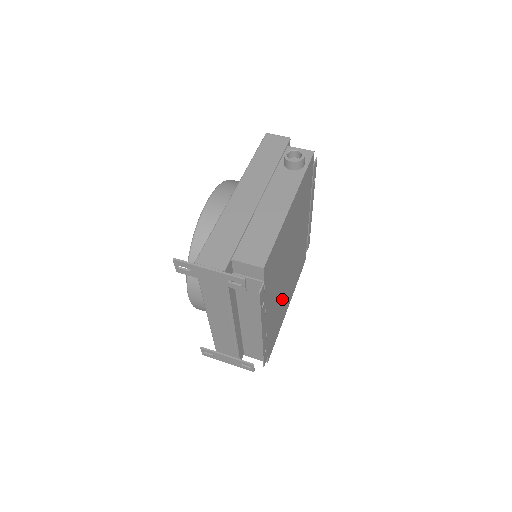
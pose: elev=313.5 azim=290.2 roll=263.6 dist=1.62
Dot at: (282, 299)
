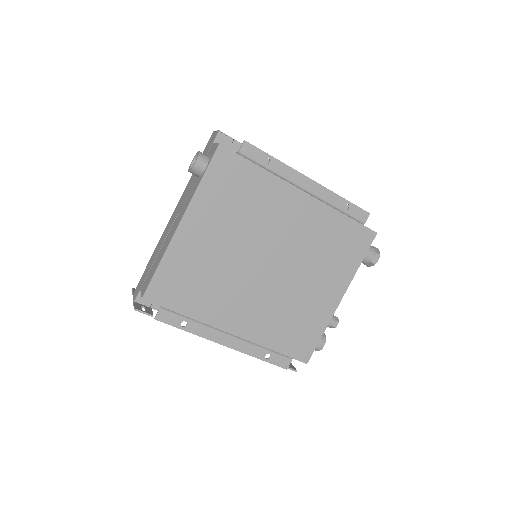
Dot at: (286, 299)
